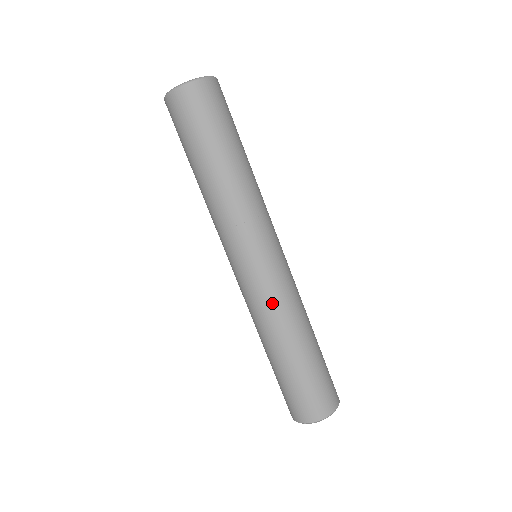
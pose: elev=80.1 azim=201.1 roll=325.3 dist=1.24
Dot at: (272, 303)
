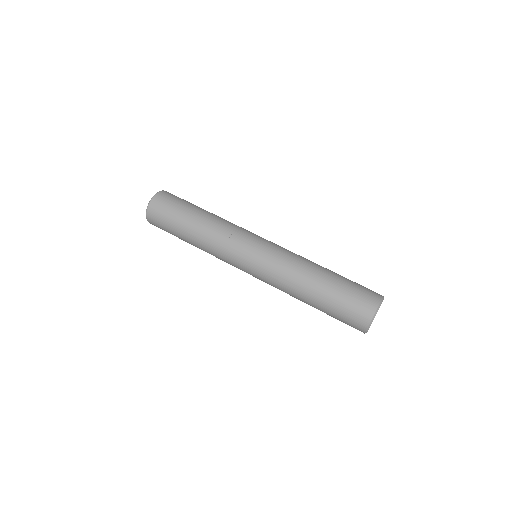
Dot at: (291, 252)
